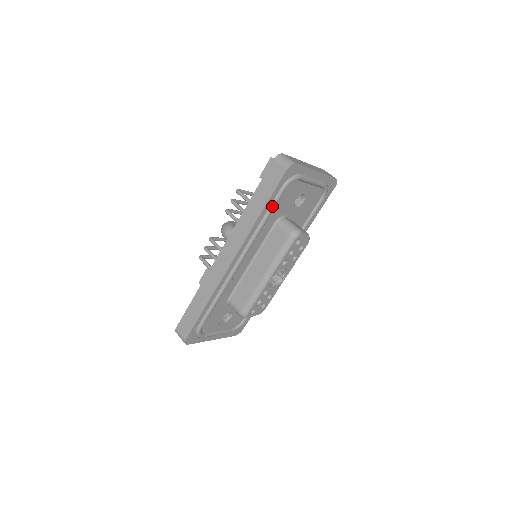
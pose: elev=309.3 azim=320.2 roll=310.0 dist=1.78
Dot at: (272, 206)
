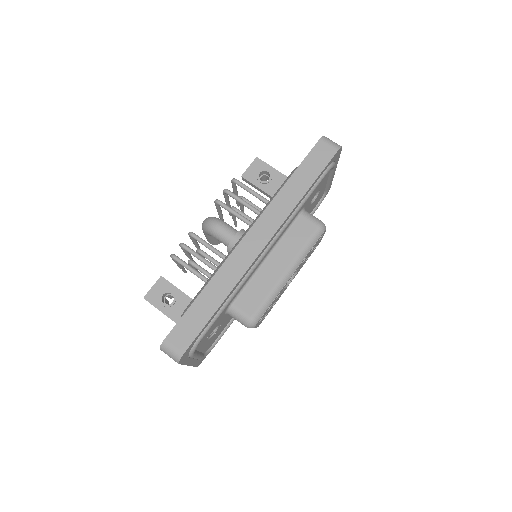
Dot at: (313, 188)
